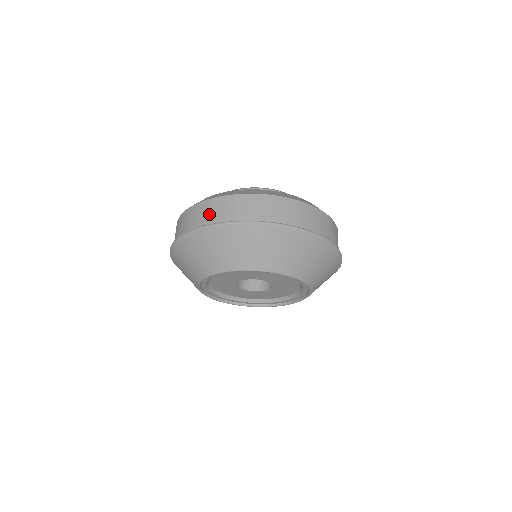
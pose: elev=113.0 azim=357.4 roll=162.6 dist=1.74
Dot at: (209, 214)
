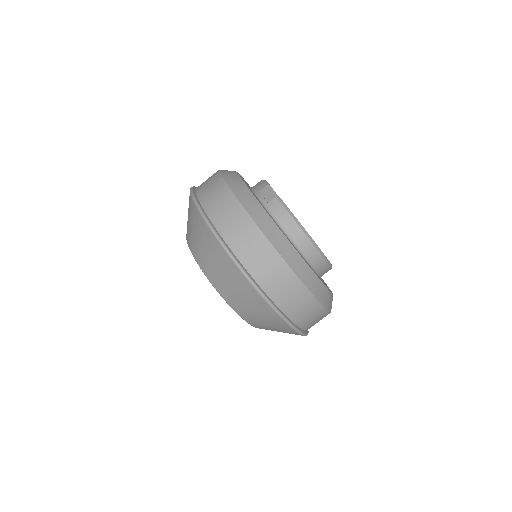
Dot at: (253, 255)
